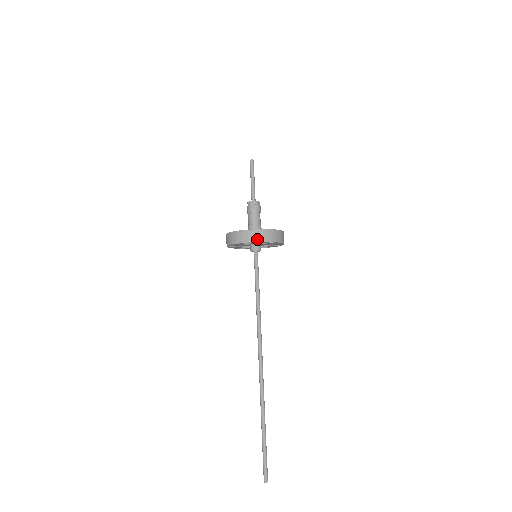
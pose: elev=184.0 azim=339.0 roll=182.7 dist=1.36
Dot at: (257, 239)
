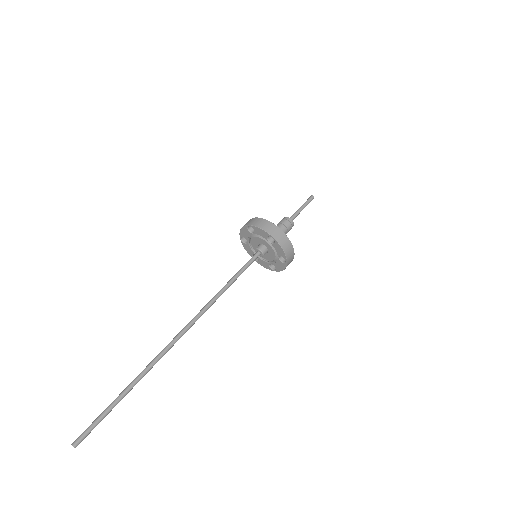
Dot at: (283, 245)
